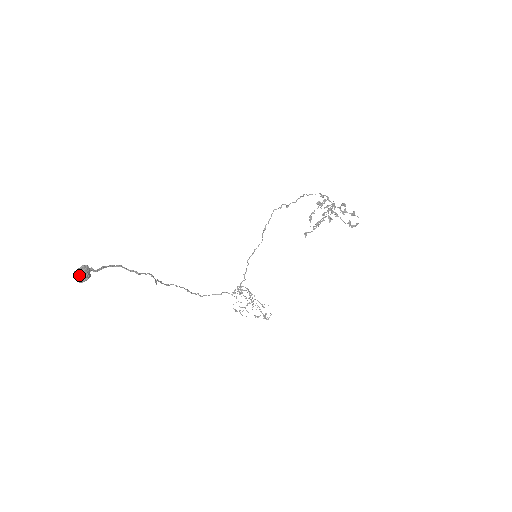
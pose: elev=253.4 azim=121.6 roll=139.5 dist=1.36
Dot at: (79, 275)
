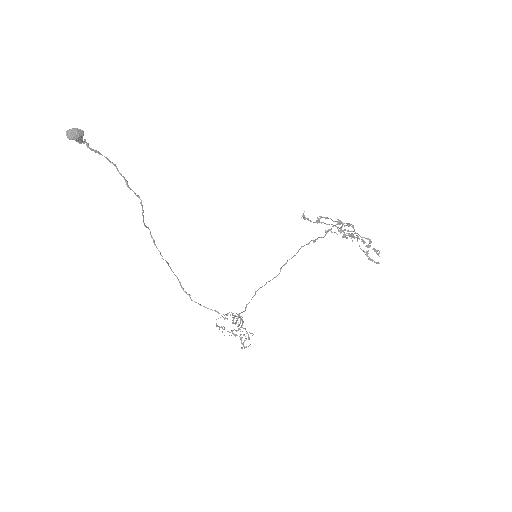
Dot at: (71, 131)
